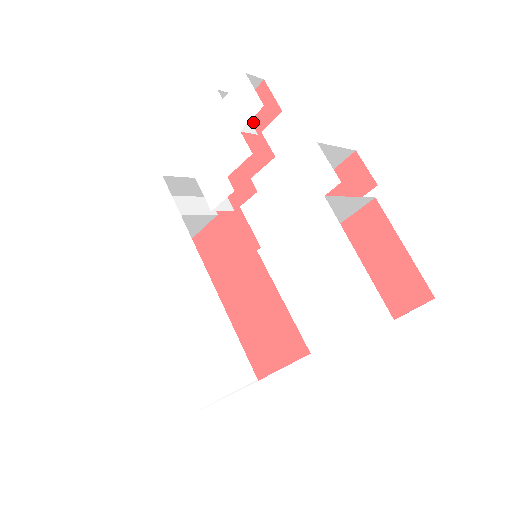
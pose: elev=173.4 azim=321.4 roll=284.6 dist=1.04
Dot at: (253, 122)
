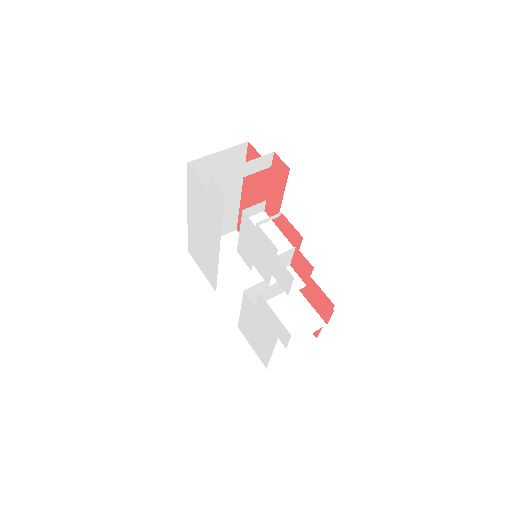
Dot at: (293, 260)
